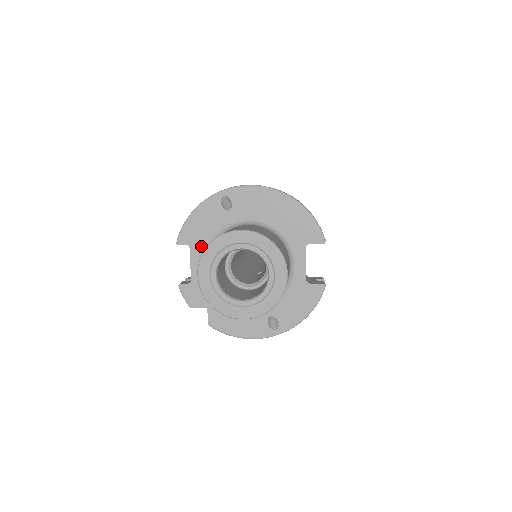
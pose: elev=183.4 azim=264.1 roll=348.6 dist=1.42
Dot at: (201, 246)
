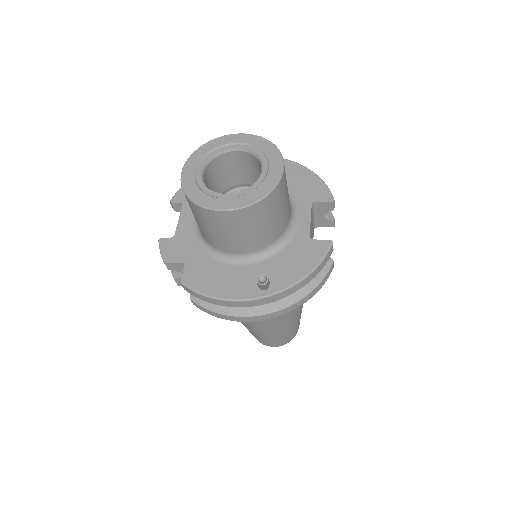
Dot at: occluded
